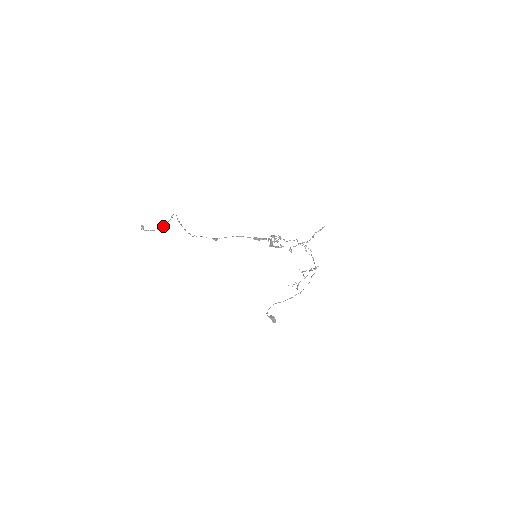
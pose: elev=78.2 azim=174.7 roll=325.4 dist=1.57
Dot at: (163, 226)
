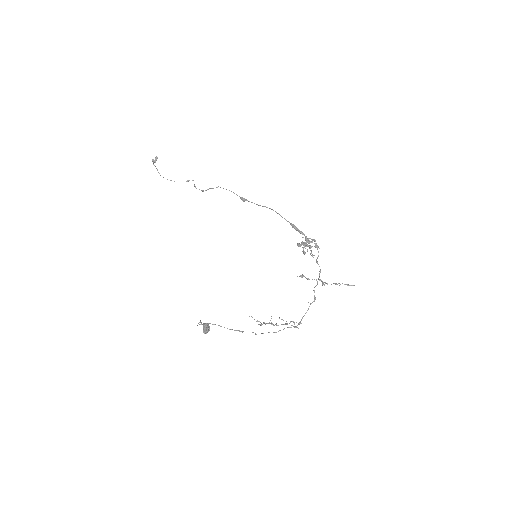
Dot at: (171, 180)
